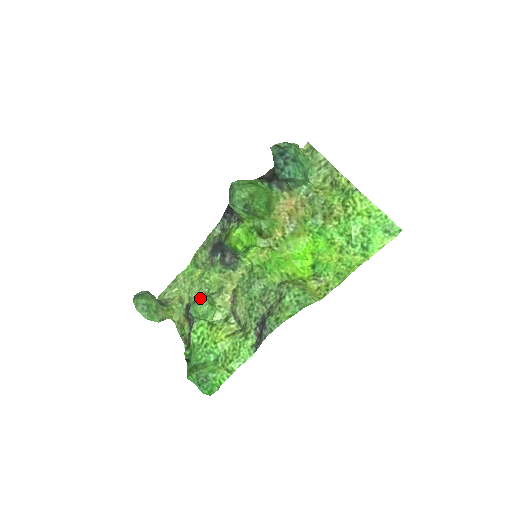
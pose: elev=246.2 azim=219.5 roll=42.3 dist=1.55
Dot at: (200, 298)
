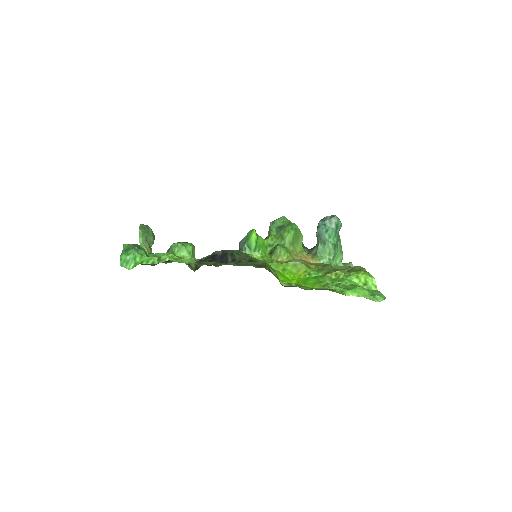
Dot at: (190, 243)
